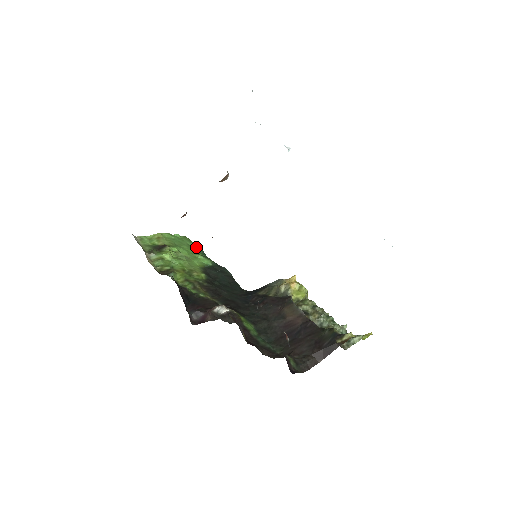
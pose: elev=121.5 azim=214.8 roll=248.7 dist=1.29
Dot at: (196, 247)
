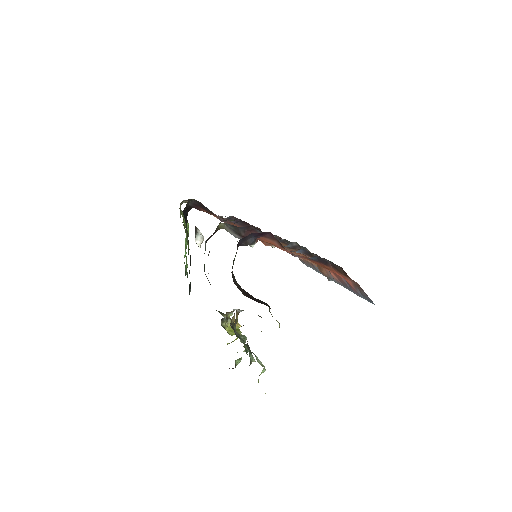
Dot at: occluded
